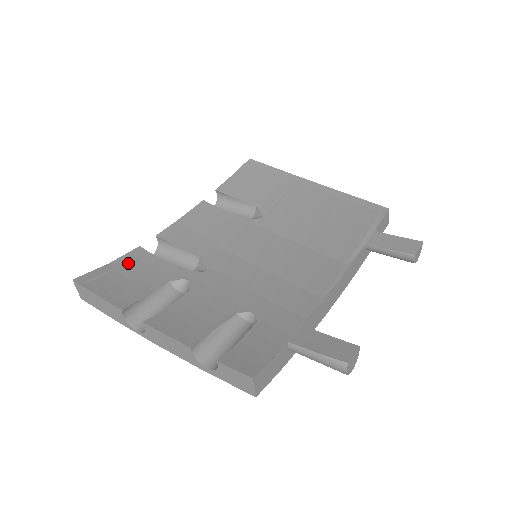
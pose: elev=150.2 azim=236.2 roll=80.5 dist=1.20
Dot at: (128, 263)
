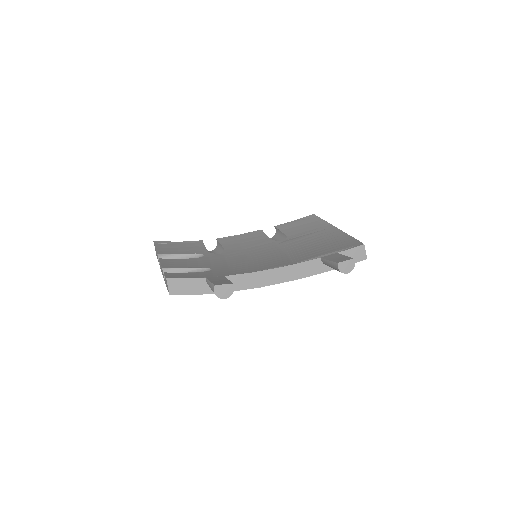
Dot at: (187, 244)
